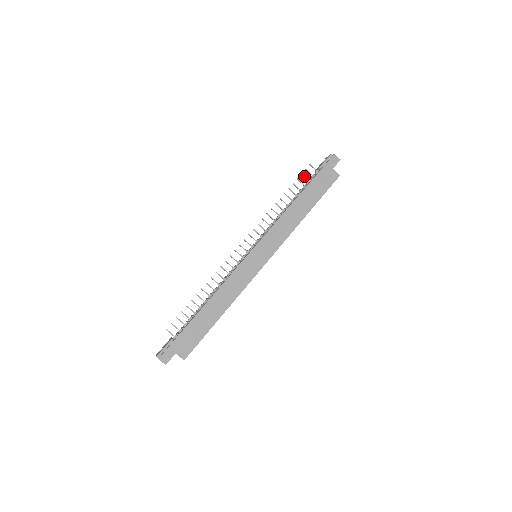
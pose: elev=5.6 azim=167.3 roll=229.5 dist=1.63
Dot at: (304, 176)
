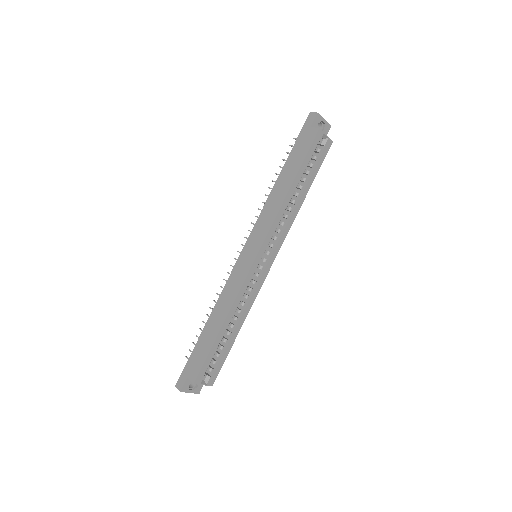
Dot at: (289, 153)
